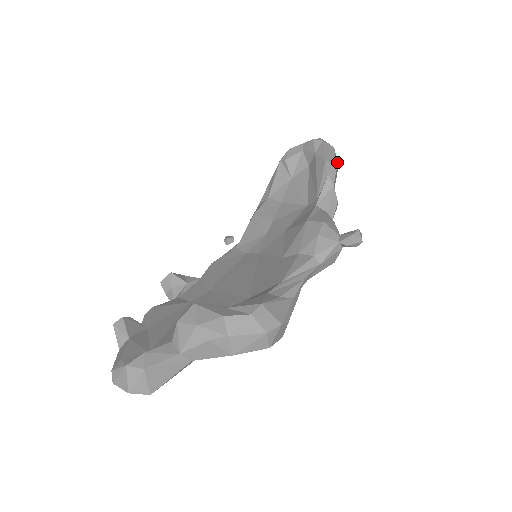
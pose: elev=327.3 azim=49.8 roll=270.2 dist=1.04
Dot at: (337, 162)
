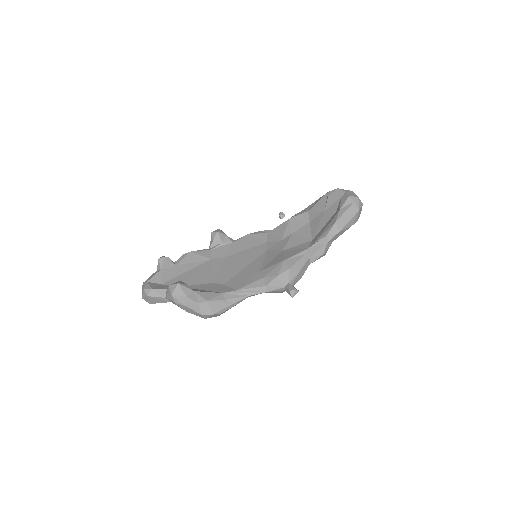
Dot at: (352, 223)
